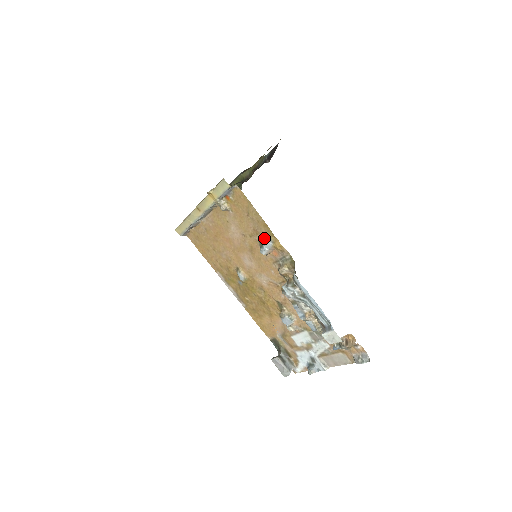
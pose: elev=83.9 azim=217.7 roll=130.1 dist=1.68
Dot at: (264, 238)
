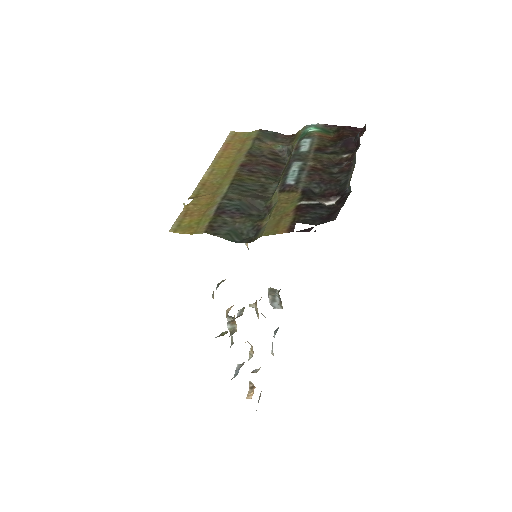
Dot at: occluded
